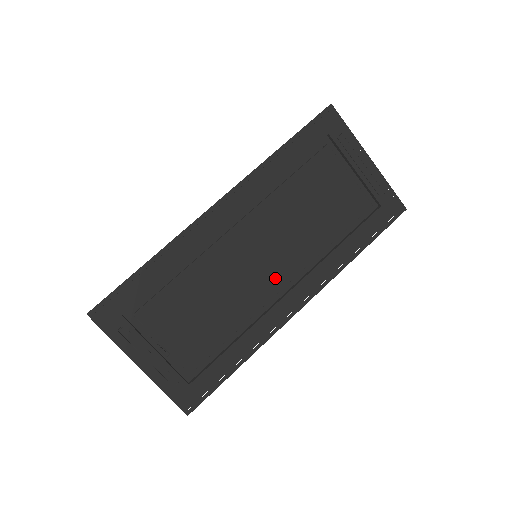
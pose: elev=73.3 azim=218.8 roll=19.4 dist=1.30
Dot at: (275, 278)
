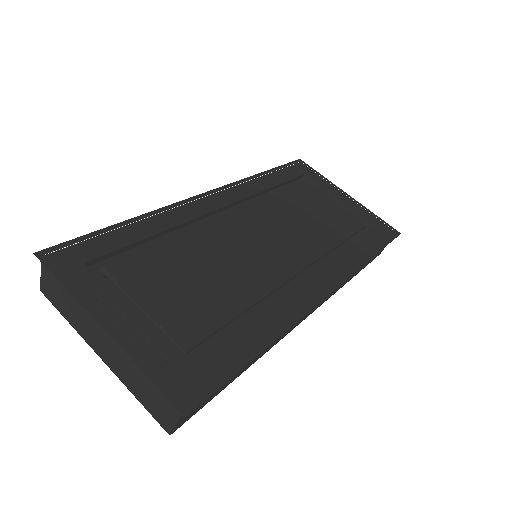
Dot at: (285, 263)
